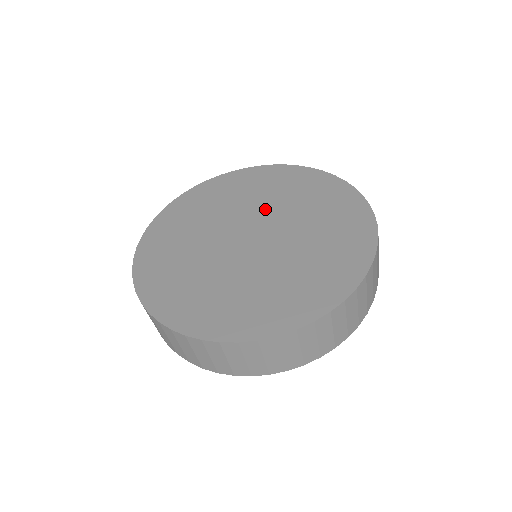
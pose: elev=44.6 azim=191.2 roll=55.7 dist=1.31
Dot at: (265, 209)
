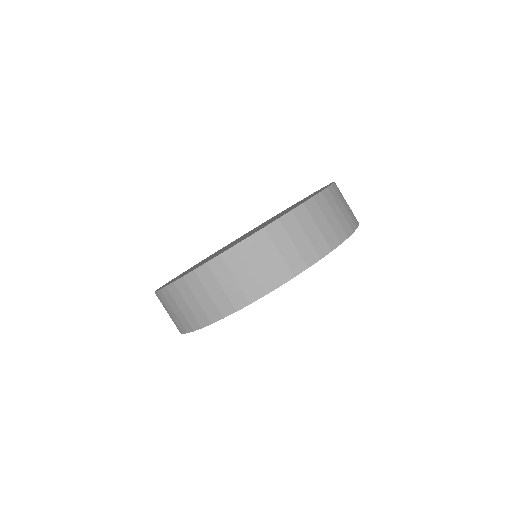
Dot at: (236, 240)
